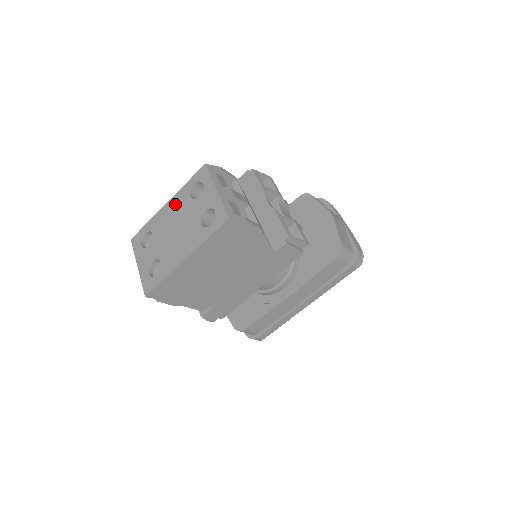
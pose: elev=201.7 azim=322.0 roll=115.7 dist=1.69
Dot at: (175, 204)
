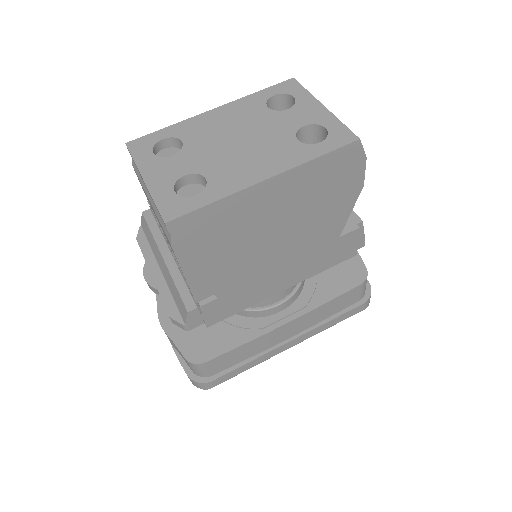
Dot at: (234, 111)
